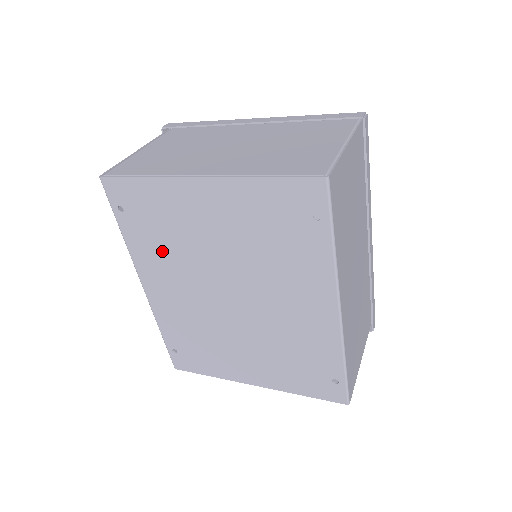
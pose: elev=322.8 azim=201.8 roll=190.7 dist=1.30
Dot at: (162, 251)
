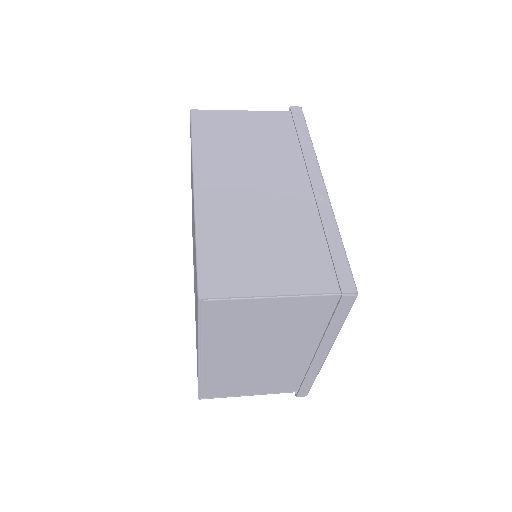
Dot at: occluded
